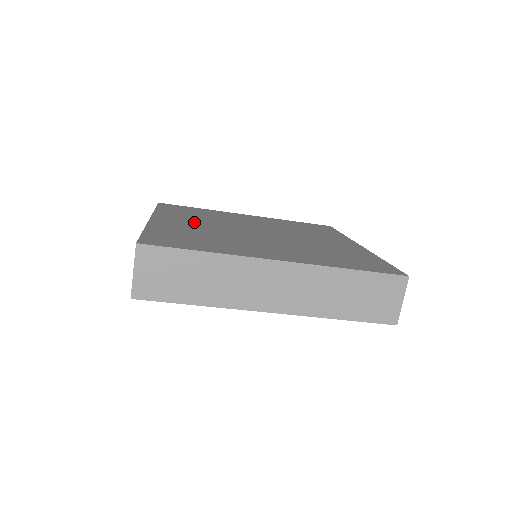
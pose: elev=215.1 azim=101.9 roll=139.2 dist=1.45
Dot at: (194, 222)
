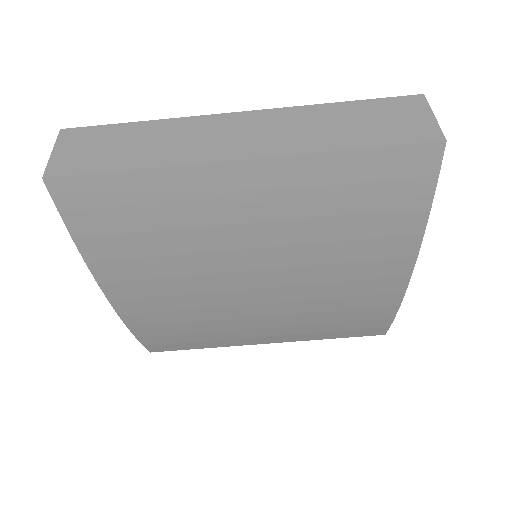
Dot at: occluded
